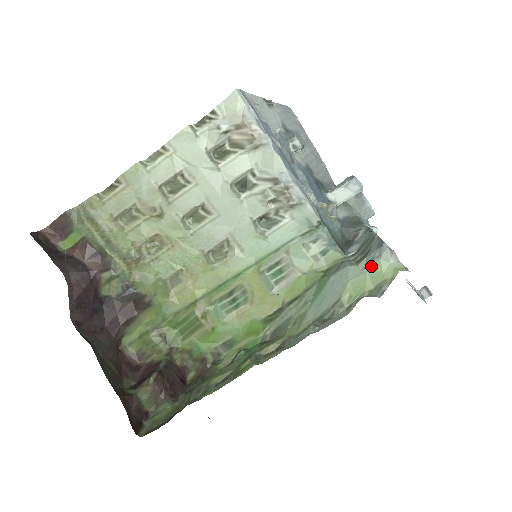
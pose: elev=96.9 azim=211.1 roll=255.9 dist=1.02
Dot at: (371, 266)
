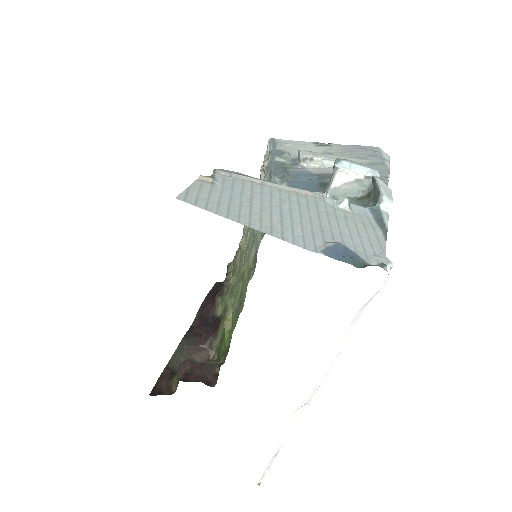
Dot at: occluded
